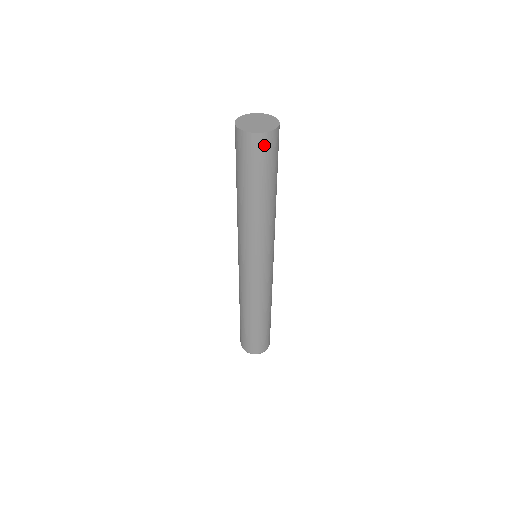
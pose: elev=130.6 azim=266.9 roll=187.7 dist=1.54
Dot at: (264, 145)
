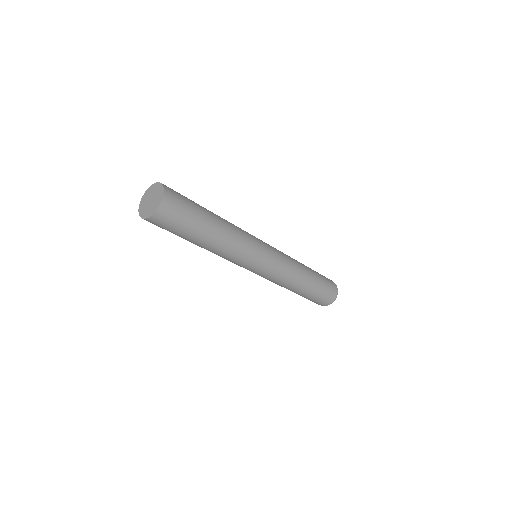
Dot at: (153, 223)
